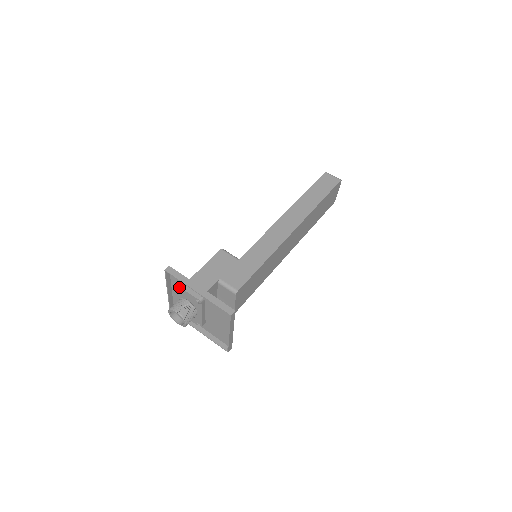
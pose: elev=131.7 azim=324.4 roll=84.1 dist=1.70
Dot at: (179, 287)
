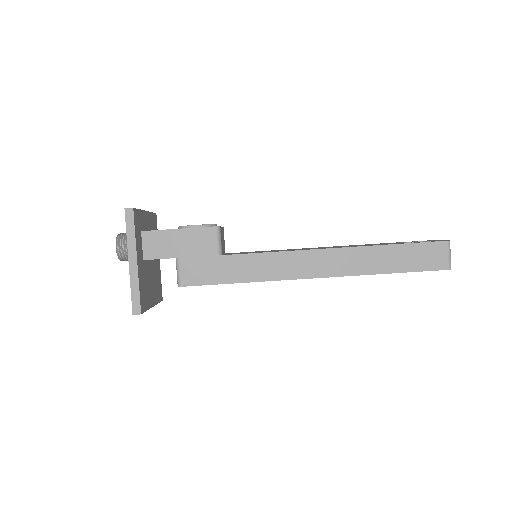
Dot at: occluded
